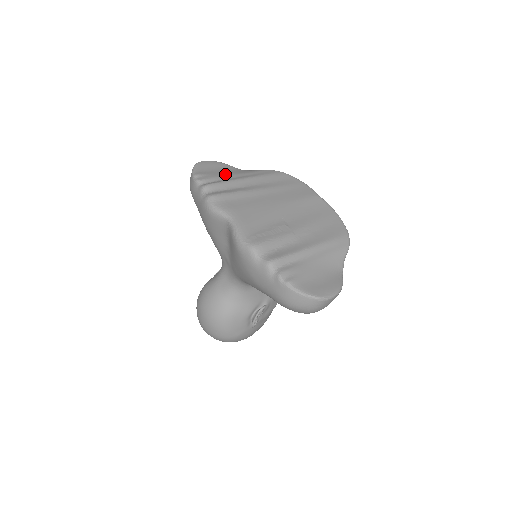
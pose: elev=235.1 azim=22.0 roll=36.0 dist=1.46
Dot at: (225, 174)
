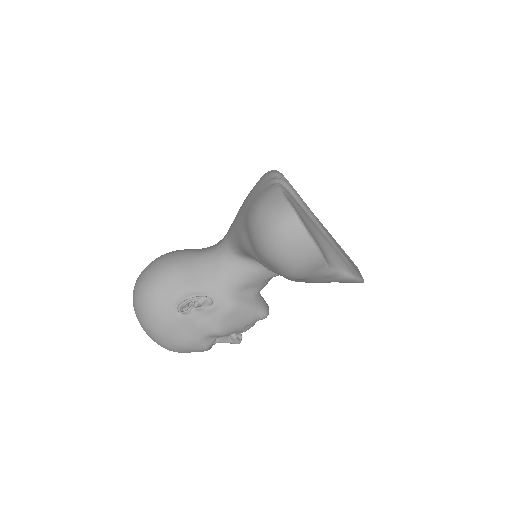
Dot at: occluded
